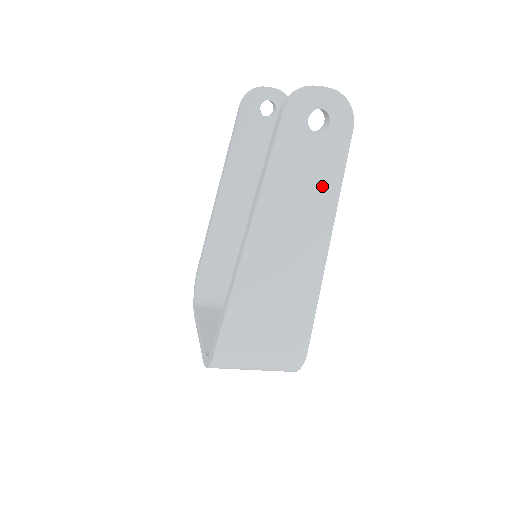
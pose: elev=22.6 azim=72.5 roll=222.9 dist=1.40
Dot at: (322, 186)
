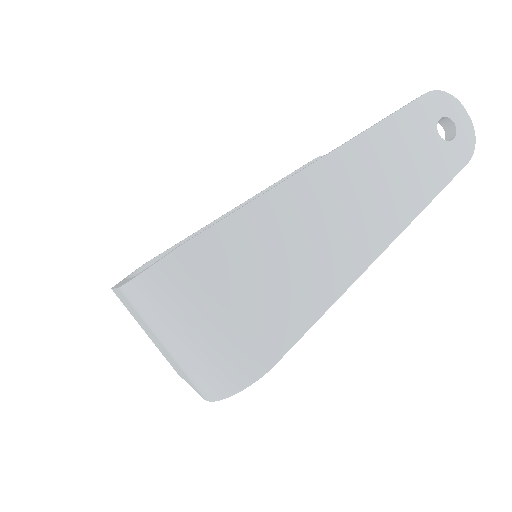
Dot at: (416, 184)
